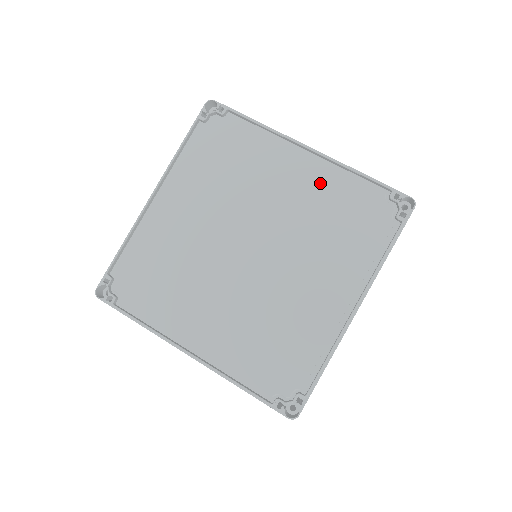
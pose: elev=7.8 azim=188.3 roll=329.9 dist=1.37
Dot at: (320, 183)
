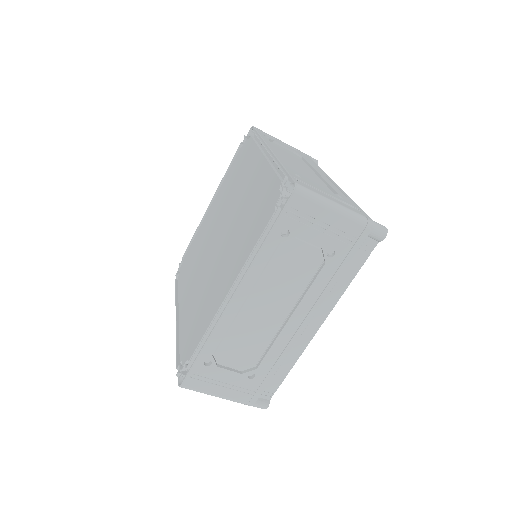
Dot at: (260, 180)
